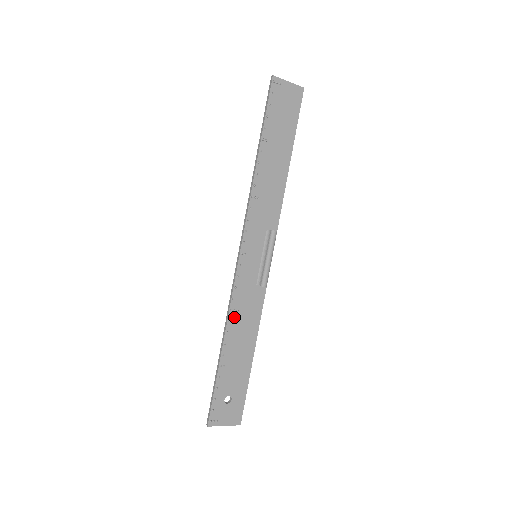
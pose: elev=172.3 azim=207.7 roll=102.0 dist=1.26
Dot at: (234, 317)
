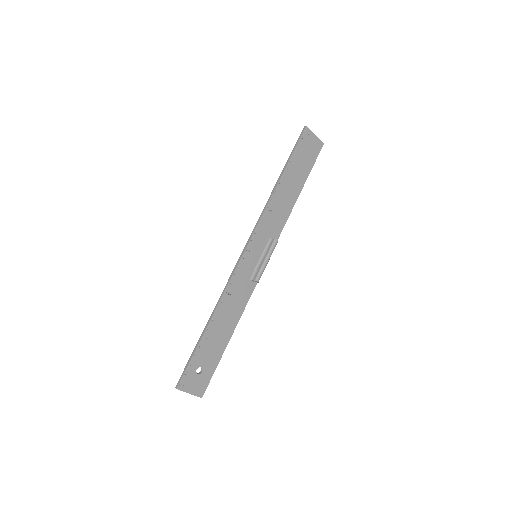
Dot at: (226, 300)
